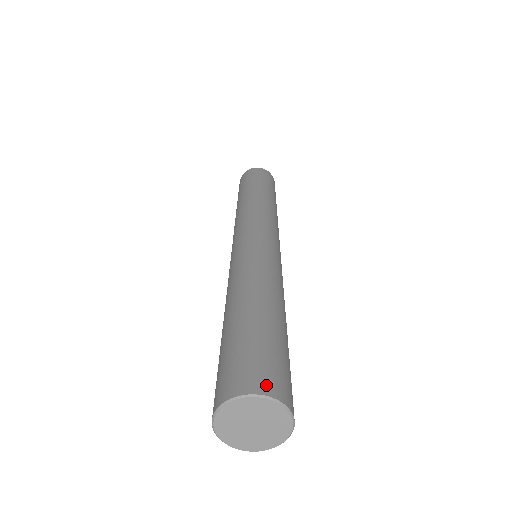
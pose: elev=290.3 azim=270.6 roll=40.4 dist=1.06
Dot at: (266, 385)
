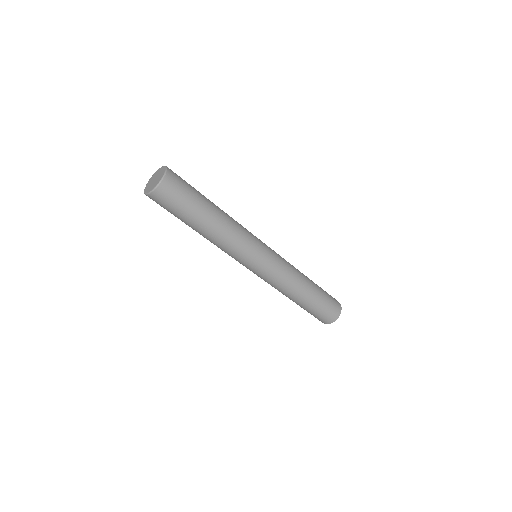
Dot at: (335, 317)
